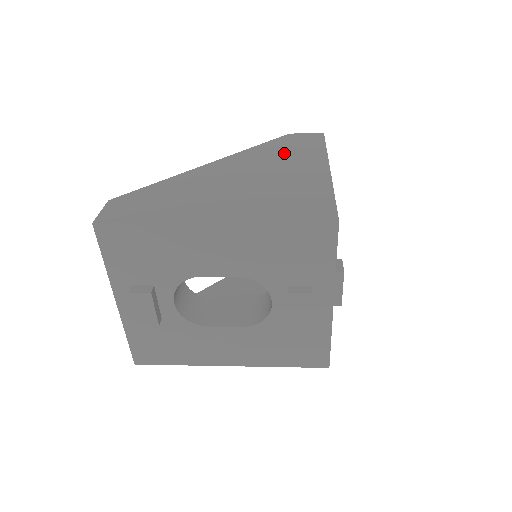
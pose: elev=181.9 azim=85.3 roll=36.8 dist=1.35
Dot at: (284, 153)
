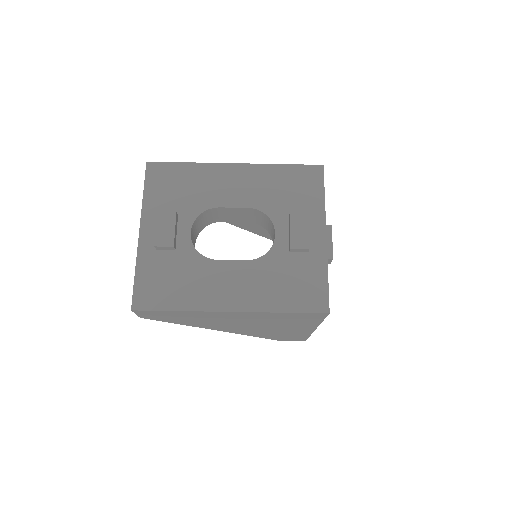
Dot at: occluded
